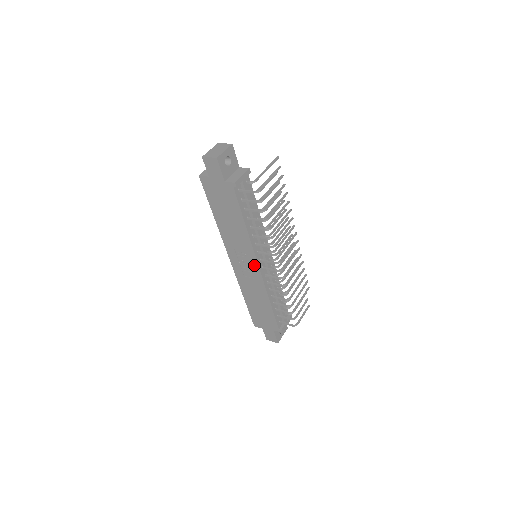
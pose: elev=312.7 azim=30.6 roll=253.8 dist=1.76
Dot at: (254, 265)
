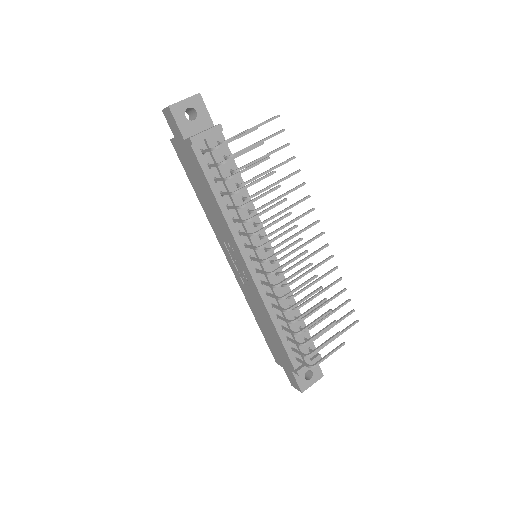
Dot at: (243, 265)
